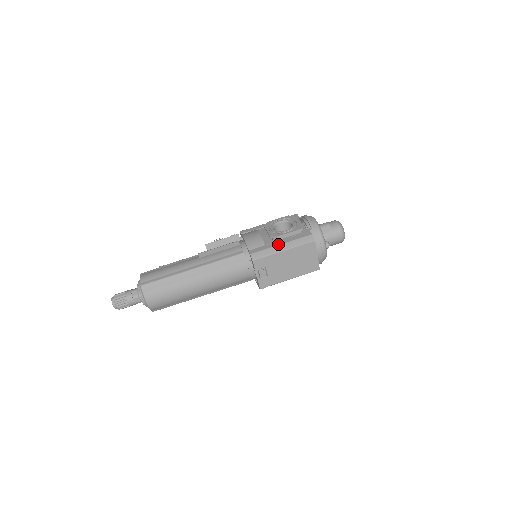
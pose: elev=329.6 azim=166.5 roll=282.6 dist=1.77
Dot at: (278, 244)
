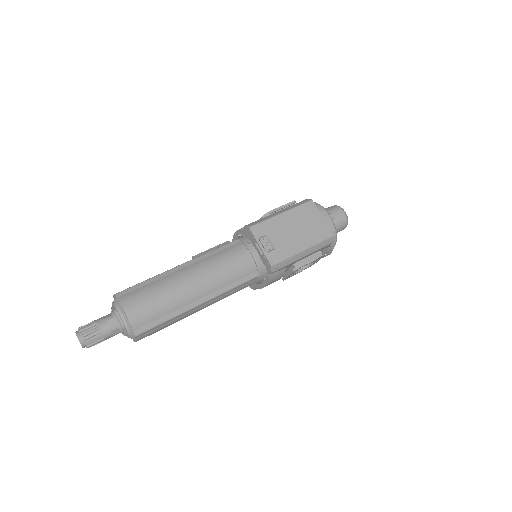
Dot at: (273, 213)
